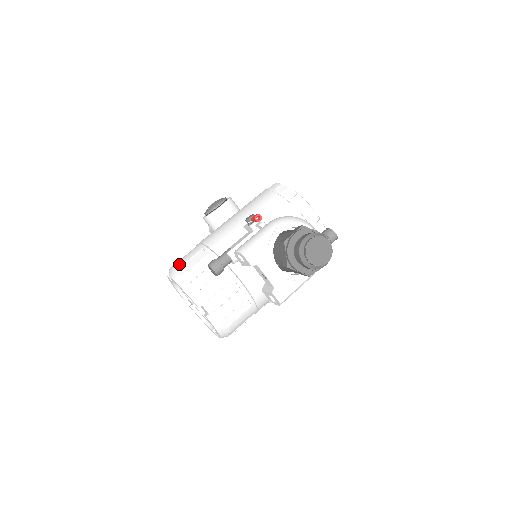
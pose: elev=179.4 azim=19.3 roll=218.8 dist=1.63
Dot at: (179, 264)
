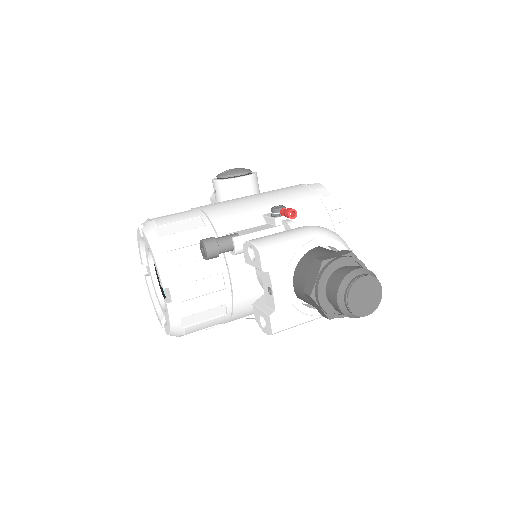
Dot at: (163, 221)
